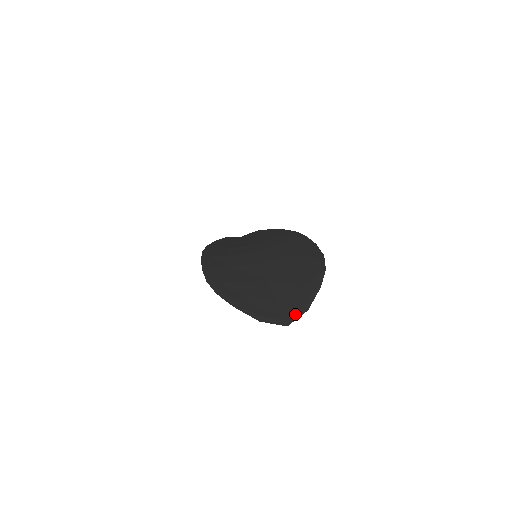
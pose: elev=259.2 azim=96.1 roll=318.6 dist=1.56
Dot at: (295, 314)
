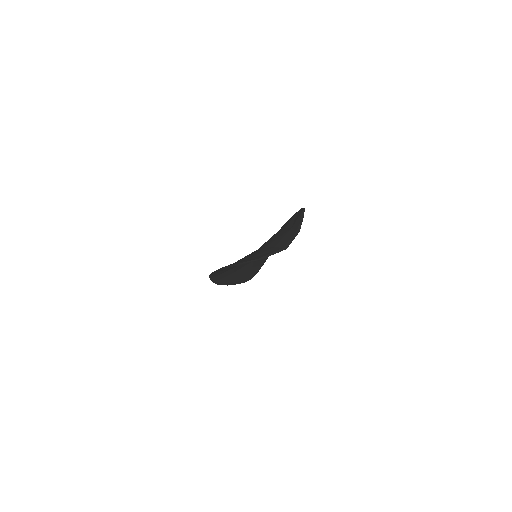
Dot at: (290, 240)
